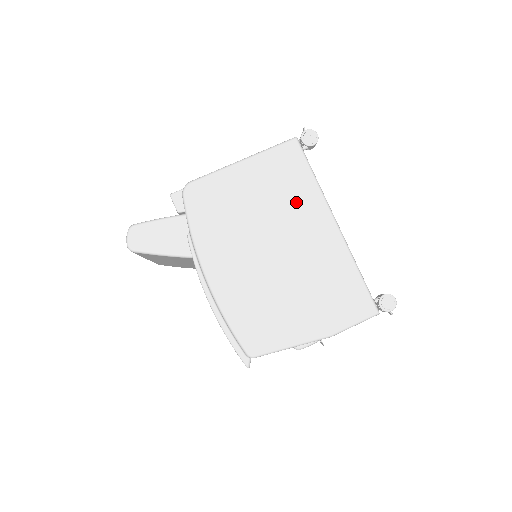
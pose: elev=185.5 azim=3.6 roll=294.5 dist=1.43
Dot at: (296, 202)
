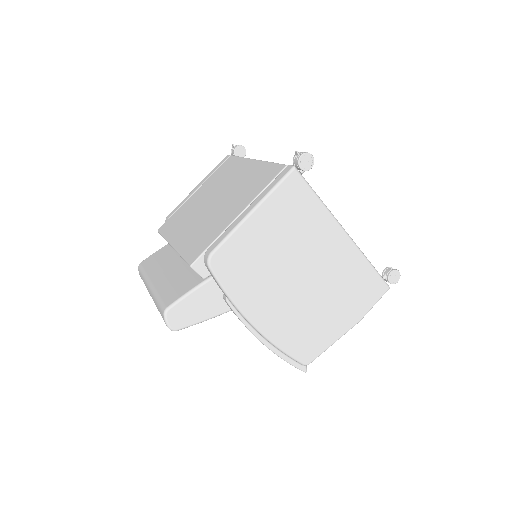
Dot at: (310, 230)
